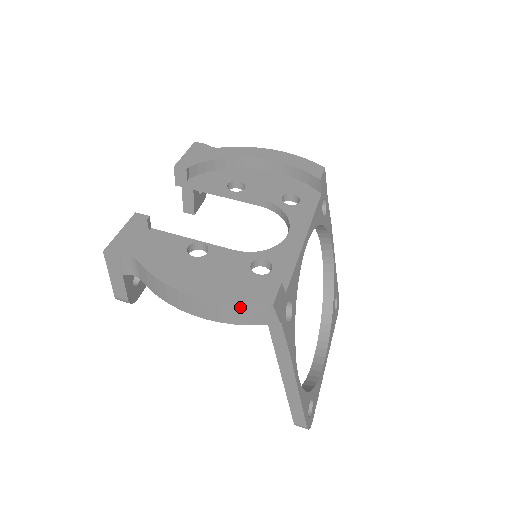
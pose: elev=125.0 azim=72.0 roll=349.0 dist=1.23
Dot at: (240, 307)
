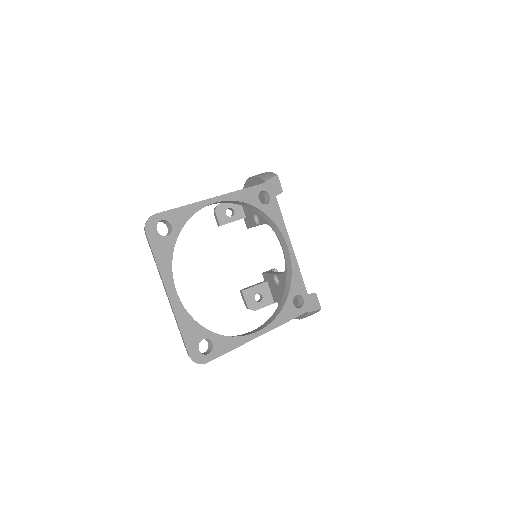
Dot at: (269, 172)
